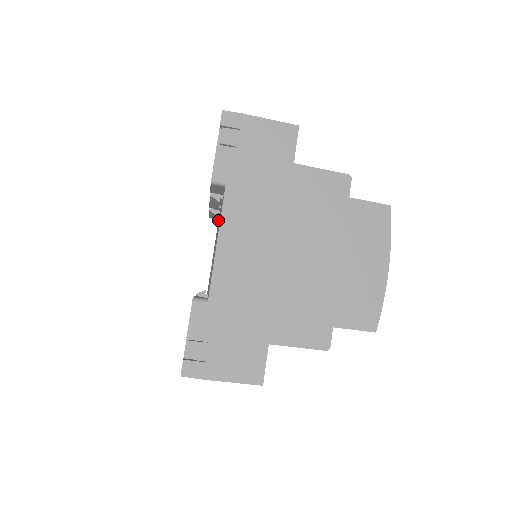
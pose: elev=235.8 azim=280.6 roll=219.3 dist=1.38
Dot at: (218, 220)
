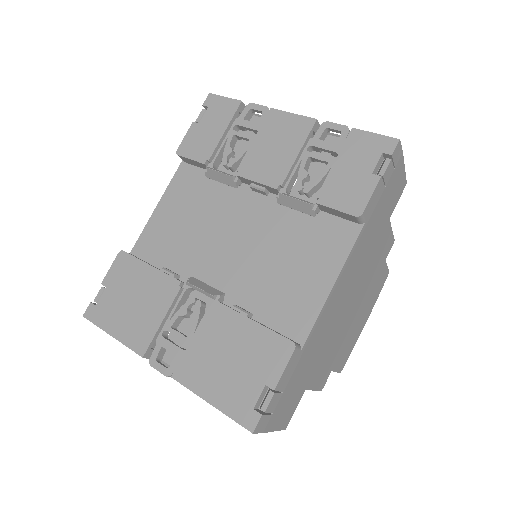
Dot at: (189, 165)
